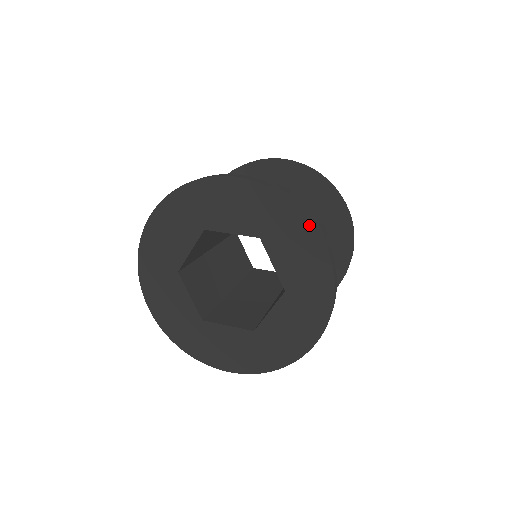
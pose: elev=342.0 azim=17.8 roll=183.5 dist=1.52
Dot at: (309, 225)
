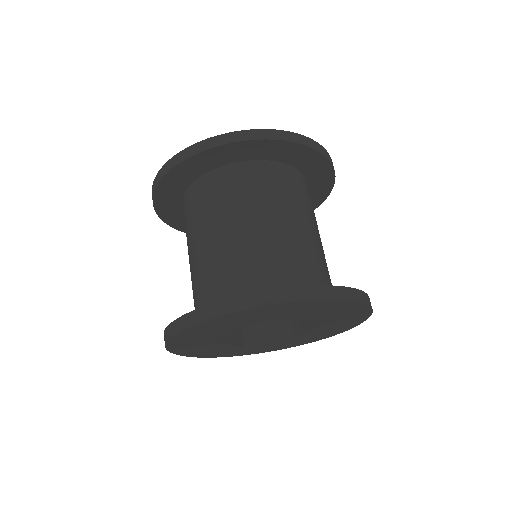
Dot at: (357, 324)
